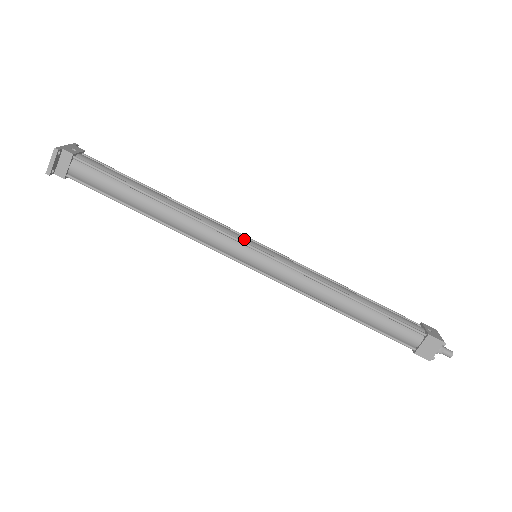
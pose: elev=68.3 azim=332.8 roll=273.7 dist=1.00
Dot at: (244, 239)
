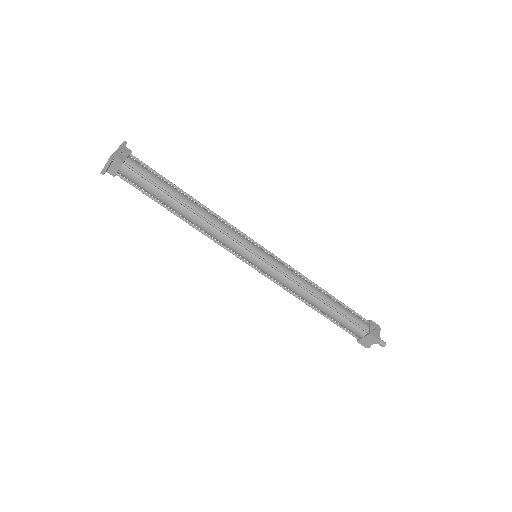
Dot at: (249, 245)
